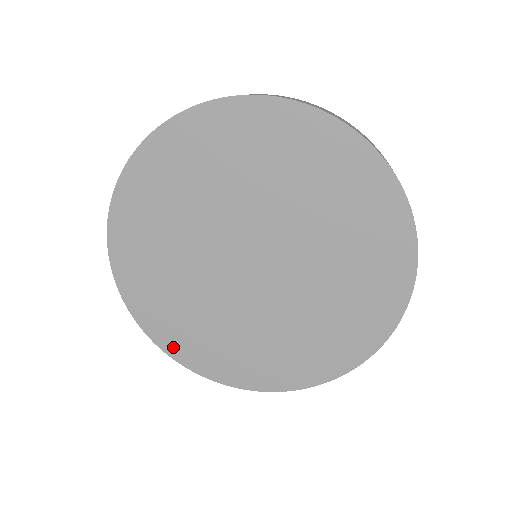
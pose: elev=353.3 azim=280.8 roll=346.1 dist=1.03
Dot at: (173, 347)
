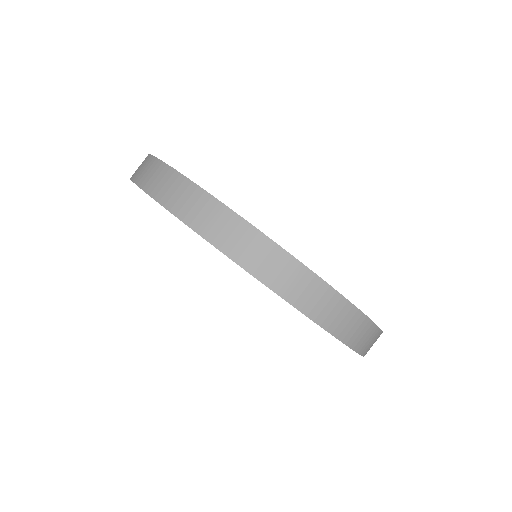
Dot at: occluded
